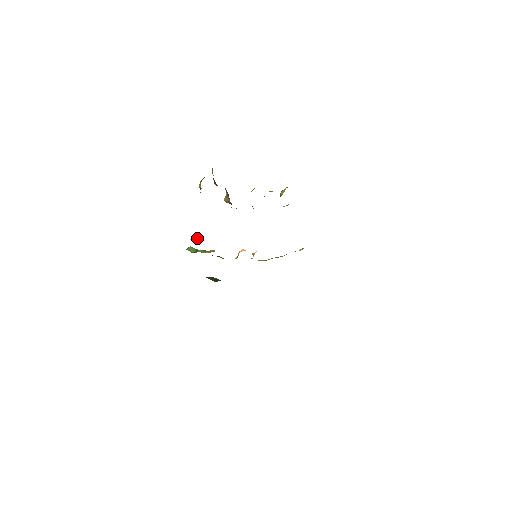
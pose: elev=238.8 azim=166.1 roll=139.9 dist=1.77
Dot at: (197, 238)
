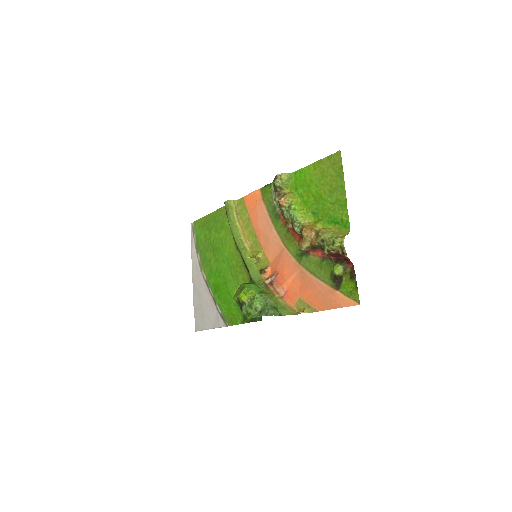
Dot at: (307, 309)
